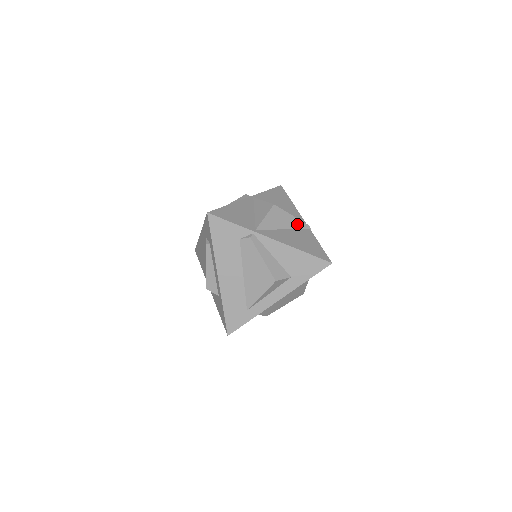
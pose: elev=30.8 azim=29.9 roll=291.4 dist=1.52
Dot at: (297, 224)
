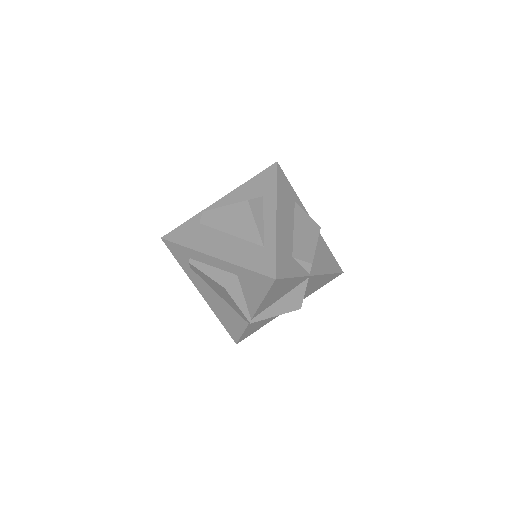
Dot at: occluded
